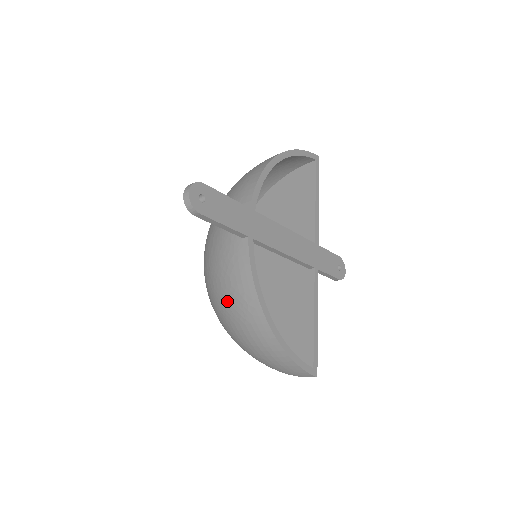
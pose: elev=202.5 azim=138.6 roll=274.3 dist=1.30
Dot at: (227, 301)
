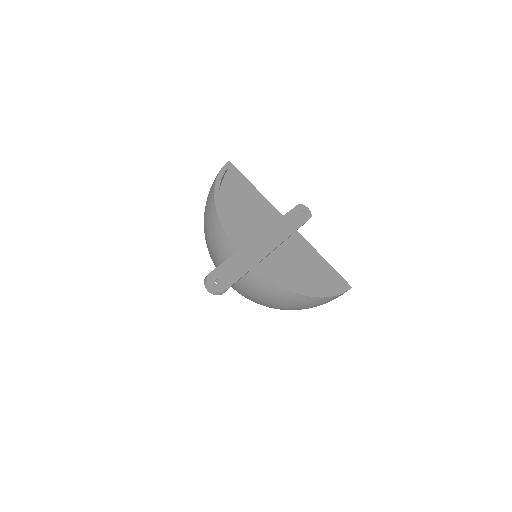
Dot at: (272, 303)
